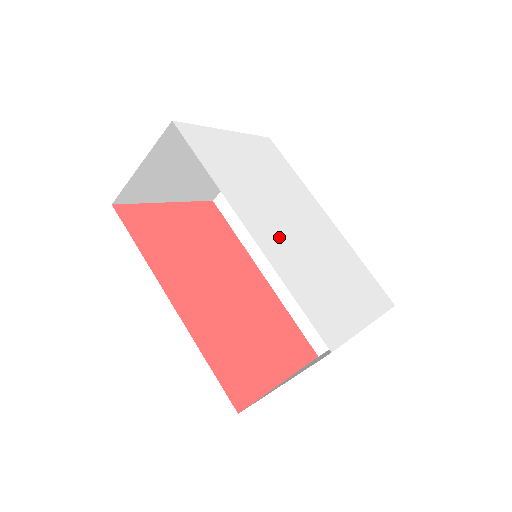
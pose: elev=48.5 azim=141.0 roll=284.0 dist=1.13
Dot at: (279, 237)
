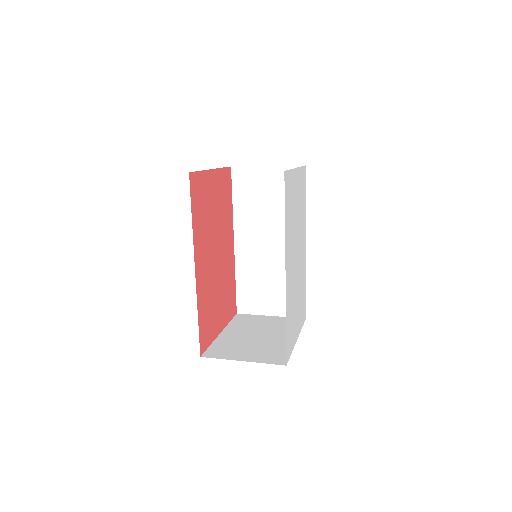
Dot at: (291, 276)
